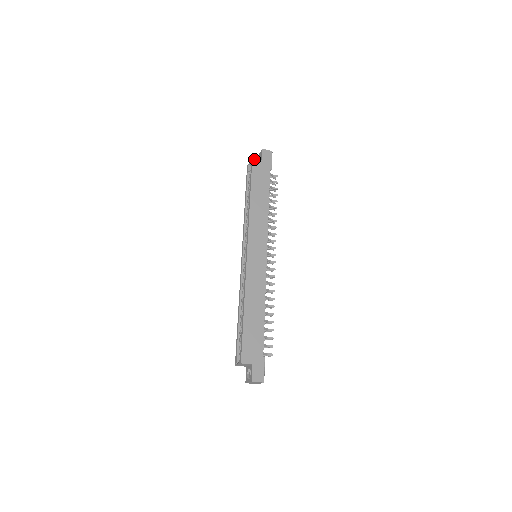
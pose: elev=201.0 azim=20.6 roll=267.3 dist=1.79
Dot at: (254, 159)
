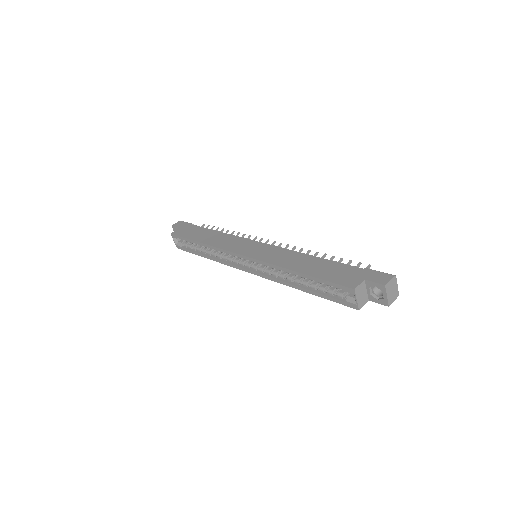
Dot at: (173, 233)
